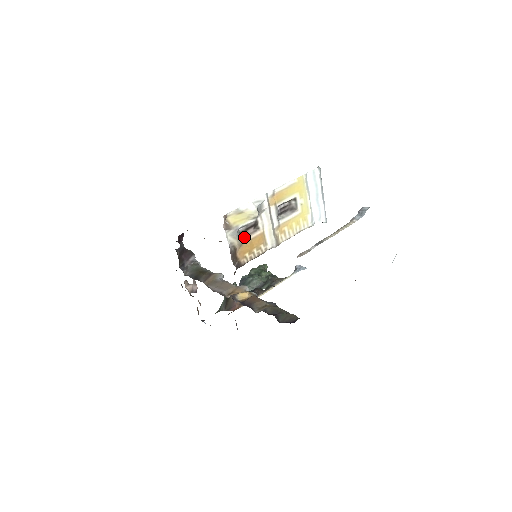
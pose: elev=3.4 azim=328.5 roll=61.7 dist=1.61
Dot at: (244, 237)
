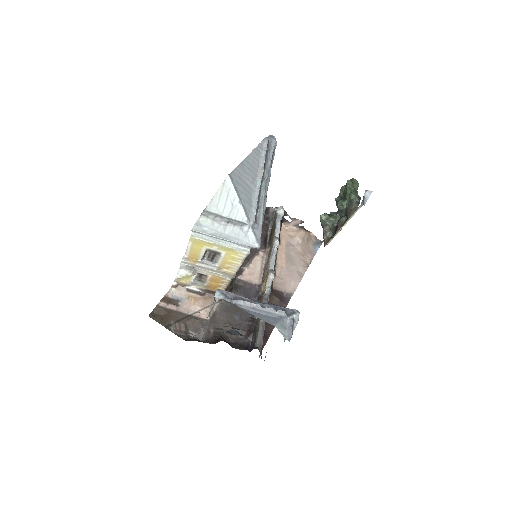
Dot at: (204, 281)
